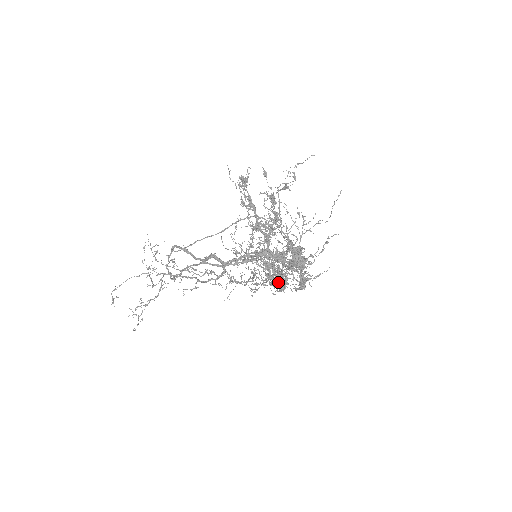
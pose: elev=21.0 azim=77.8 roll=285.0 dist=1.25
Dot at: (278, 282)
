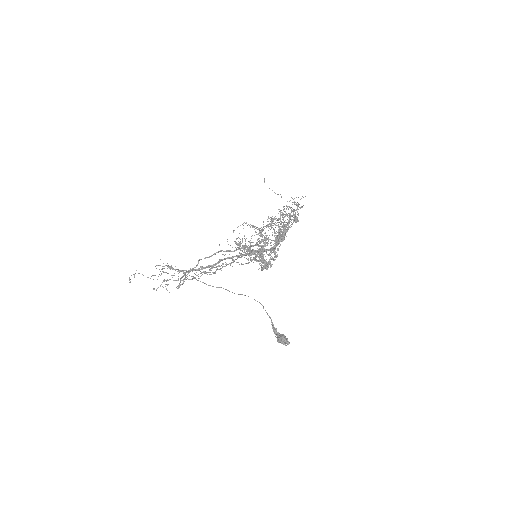
Dot at: (281, 210)
